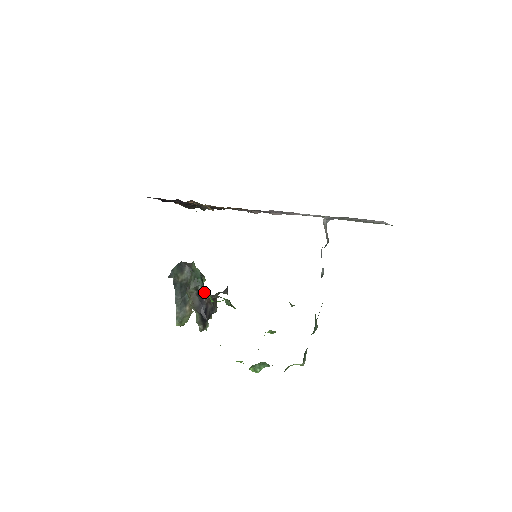
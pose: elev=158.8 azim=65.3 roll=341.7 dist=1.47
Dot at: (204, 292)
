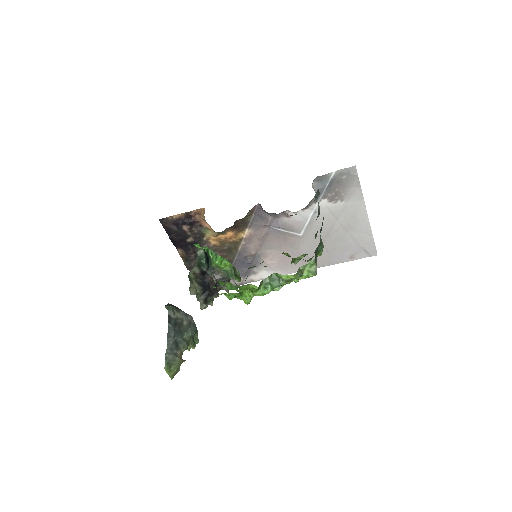
Dot at: (208, 269)
